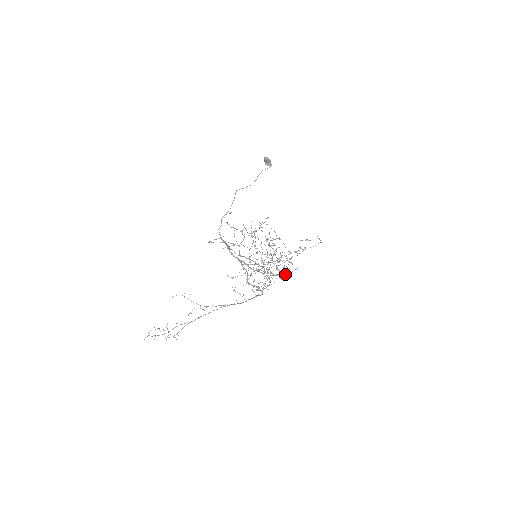
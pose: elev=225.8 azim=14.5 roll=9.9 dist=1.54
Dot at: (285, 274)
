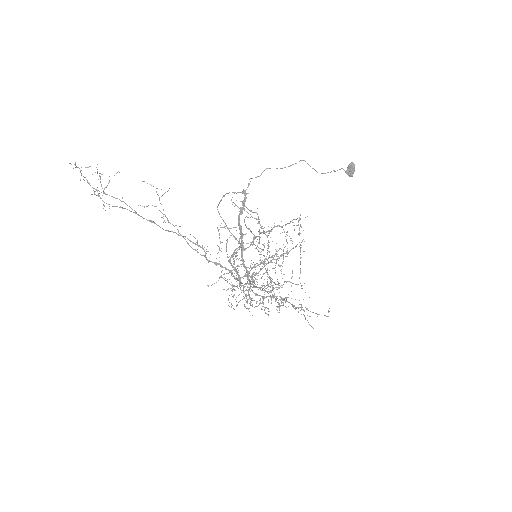
Dot at: occluded
